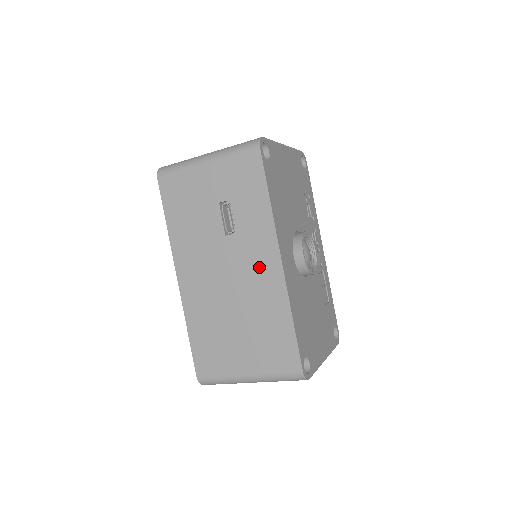
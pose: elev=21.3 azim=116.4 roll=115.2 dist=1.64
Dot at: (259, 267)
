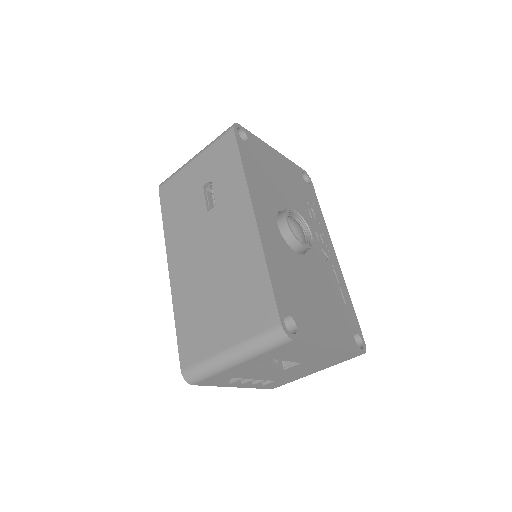
Dot at: (235, 228)
